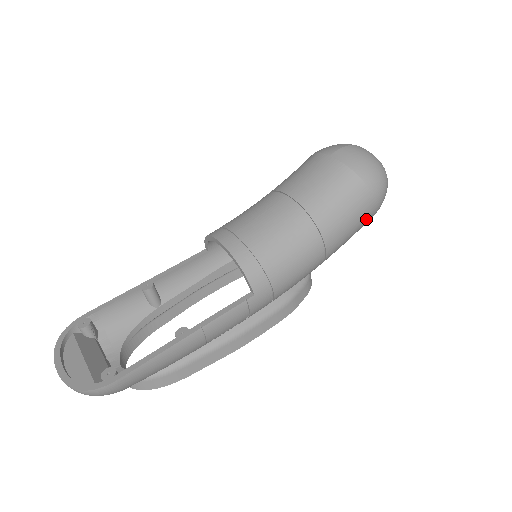
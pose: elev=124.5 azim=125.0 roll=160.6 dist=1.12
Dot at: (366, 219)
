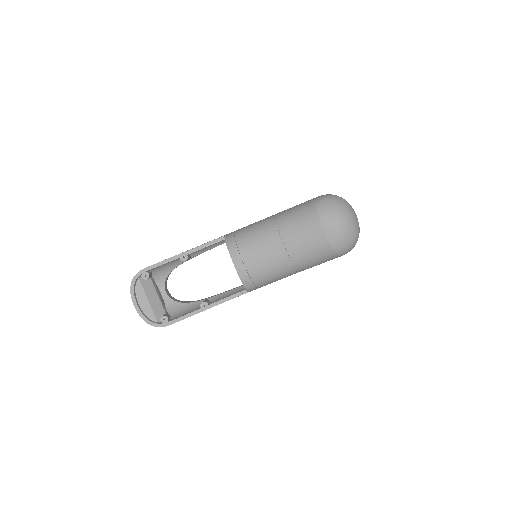
Dot at: occluded
